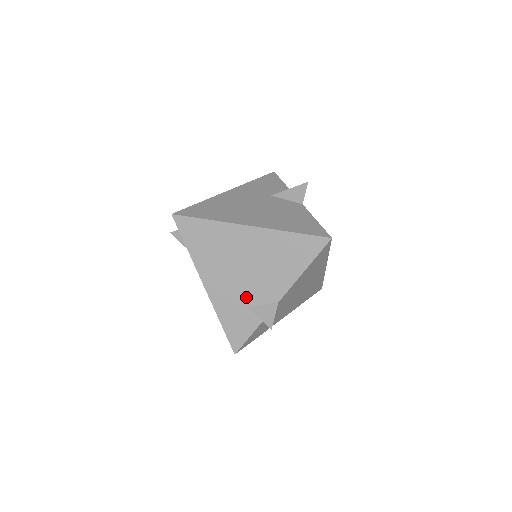
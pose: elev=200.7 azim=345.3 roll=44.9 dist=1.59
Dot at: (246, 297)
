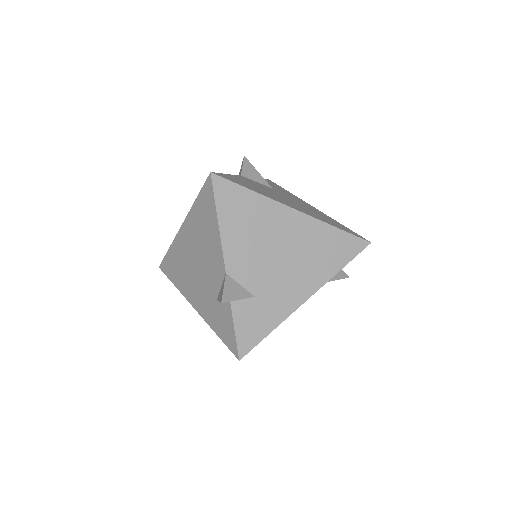
Dot at: (212, 291)
